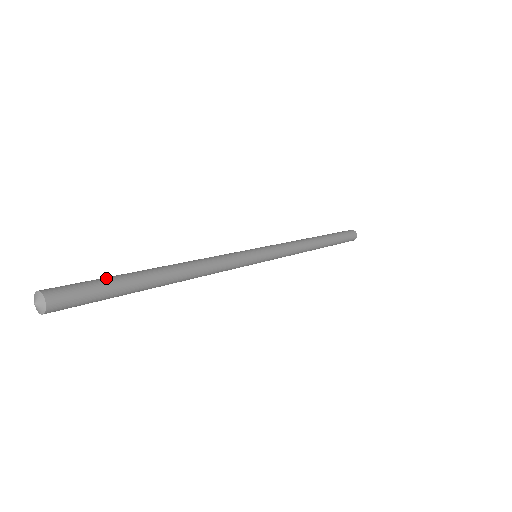
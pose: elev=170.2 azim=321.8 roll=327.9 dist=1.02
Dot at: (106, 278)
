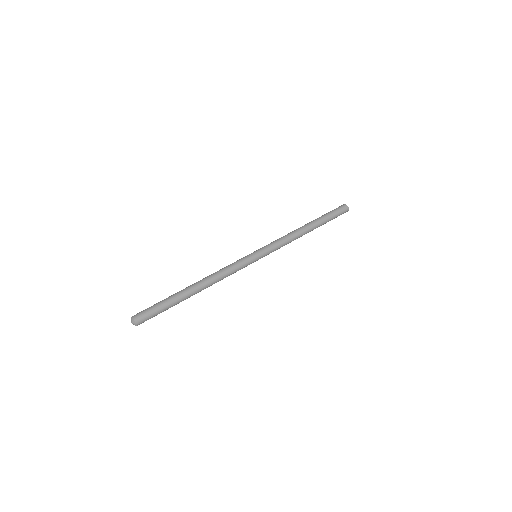
Dot at: (165, 306)
